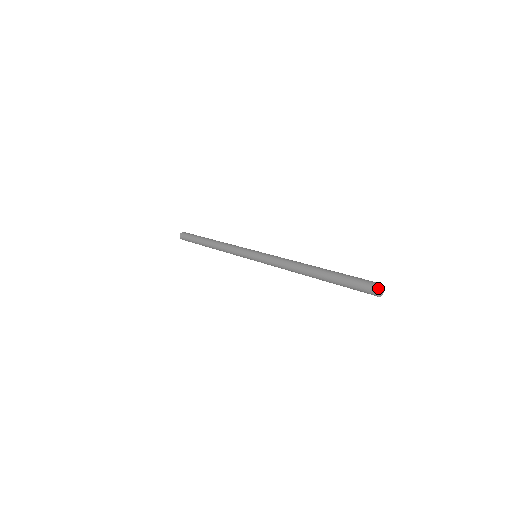
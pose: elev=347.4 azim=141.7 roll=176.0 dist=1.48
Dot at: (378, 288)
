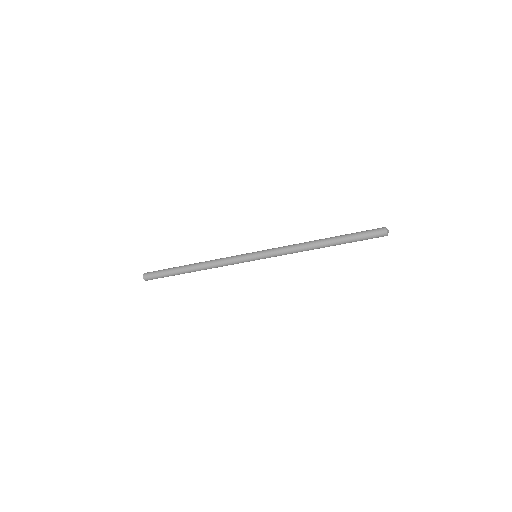
Dot at: occluded
